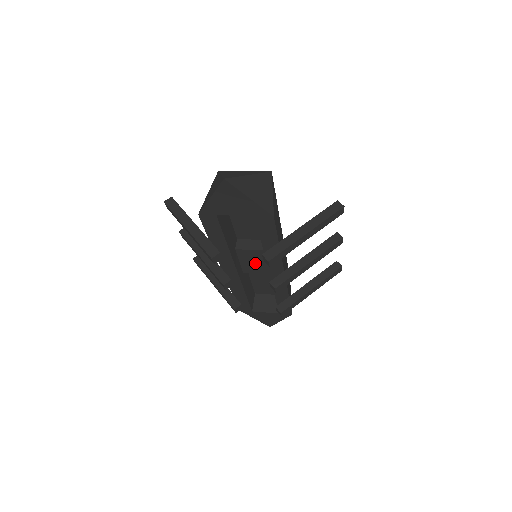
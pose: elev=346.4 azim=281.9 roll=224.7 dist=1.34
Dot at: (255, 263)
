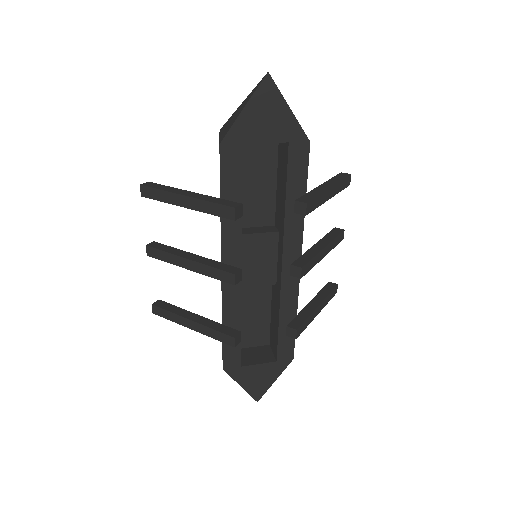
Dot at: (258, 262)
